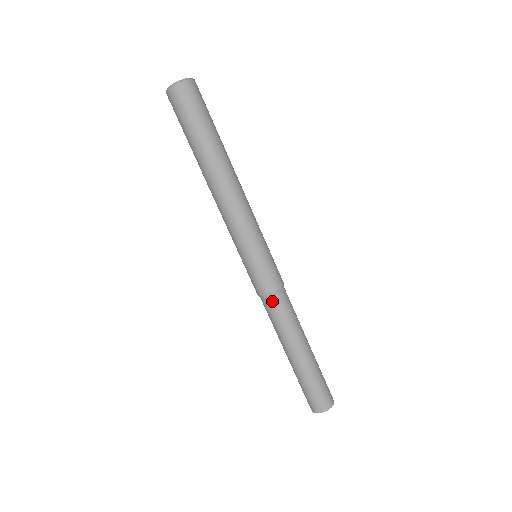
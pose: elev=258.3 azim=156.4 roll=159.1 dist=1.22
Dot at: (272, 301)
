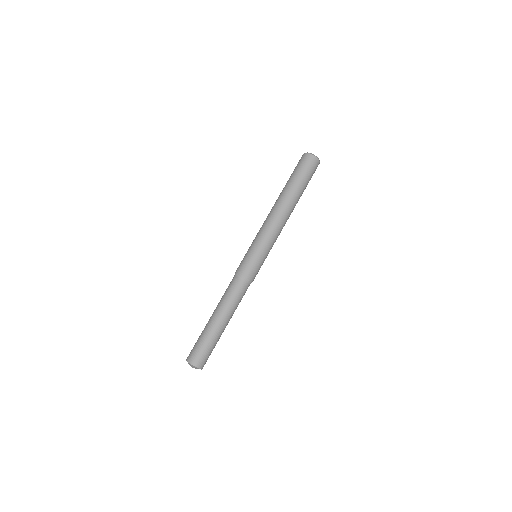
Dot at: (240, 282)
